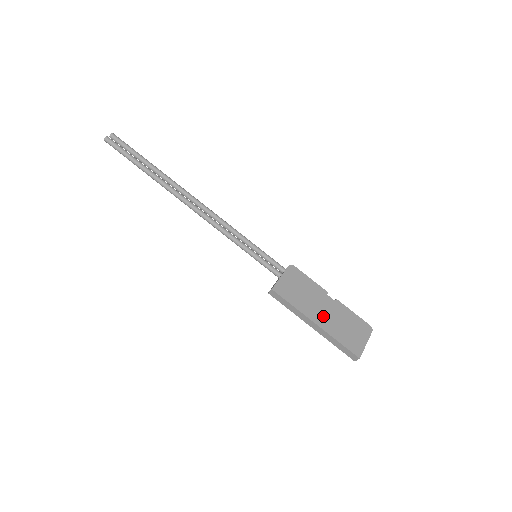
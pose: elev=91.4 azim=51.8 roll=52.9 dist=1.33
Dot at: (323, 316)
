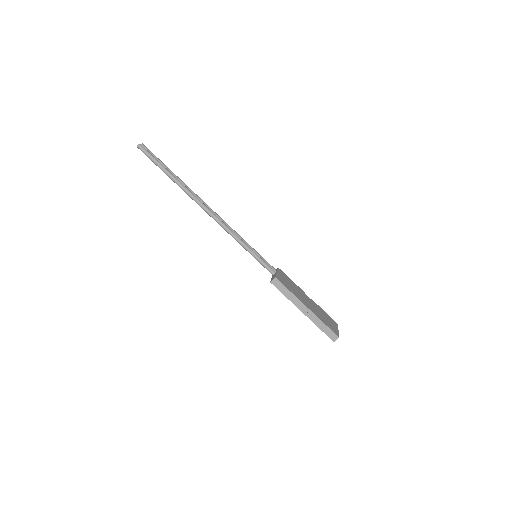
Dot at: (309, 305)
